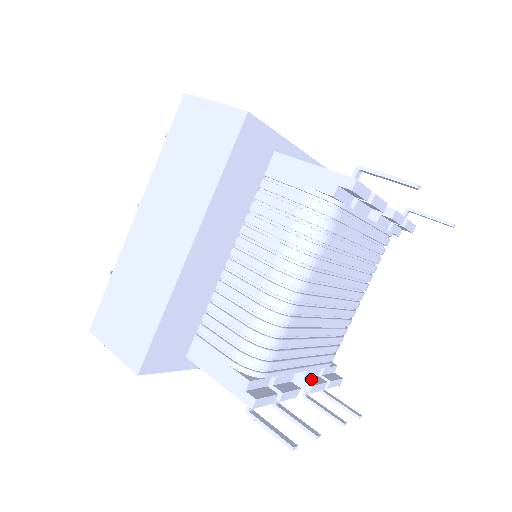
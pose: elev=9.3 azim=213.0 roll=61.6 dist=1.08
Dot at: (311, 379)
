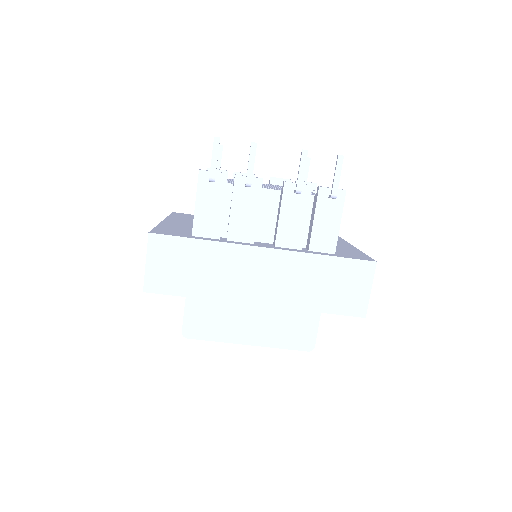
Dot at: occluded
